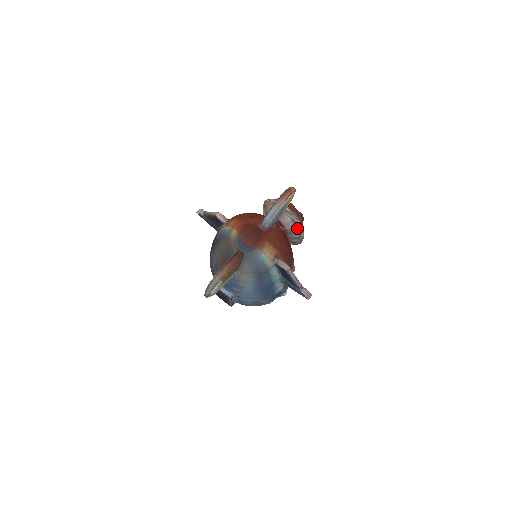
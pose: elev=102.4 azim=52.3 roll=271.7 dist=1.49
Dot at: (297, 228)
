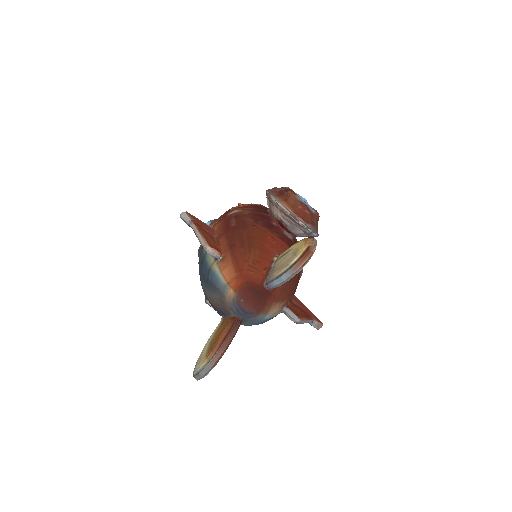
Dot at: (310, 236)
